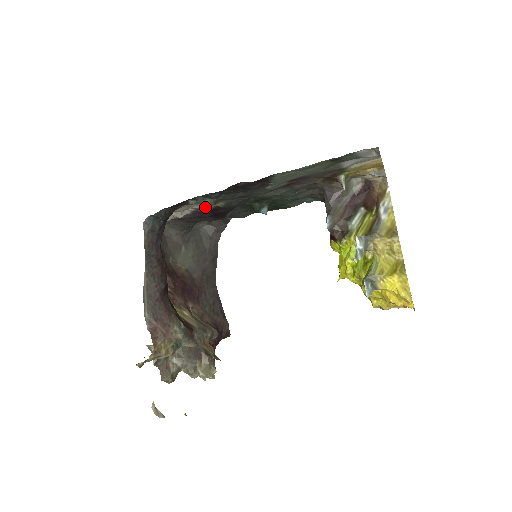
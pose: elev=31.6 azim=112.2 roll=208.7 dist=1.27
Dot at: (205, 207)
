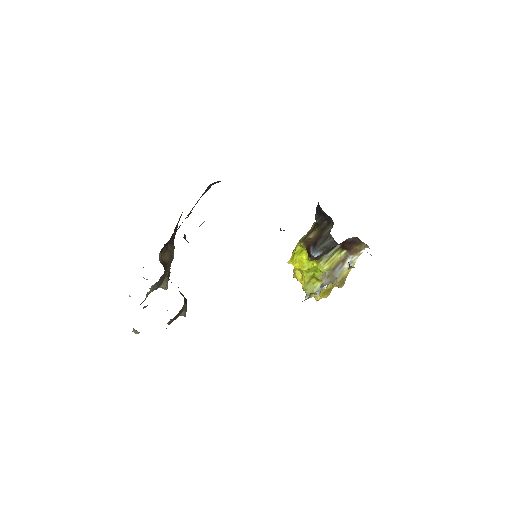
Dot at: occluded
